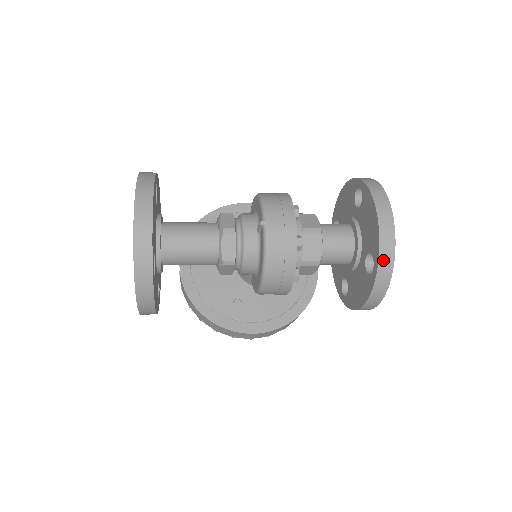
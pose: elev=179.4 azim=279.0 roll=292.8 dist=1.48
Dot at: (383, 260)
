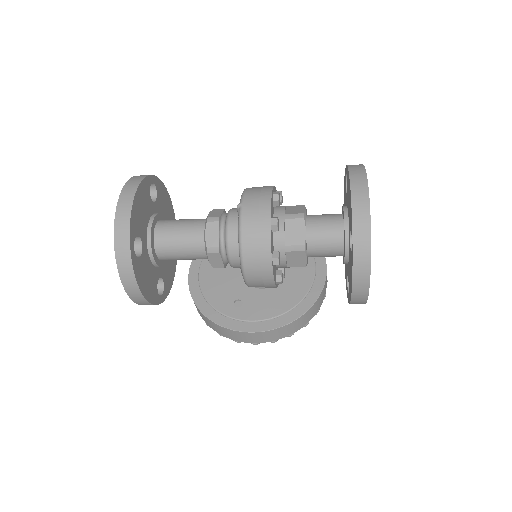
Dot at: (358, 230)
